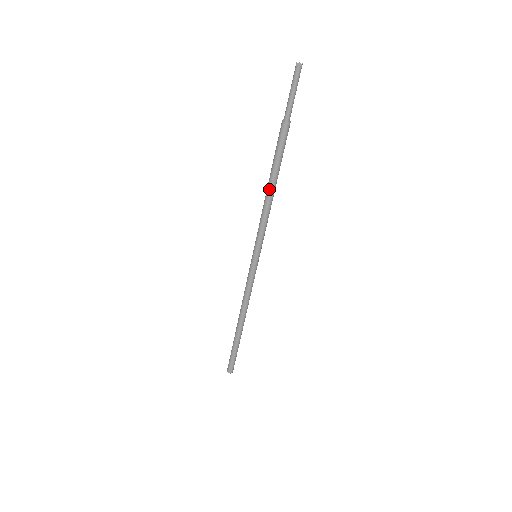
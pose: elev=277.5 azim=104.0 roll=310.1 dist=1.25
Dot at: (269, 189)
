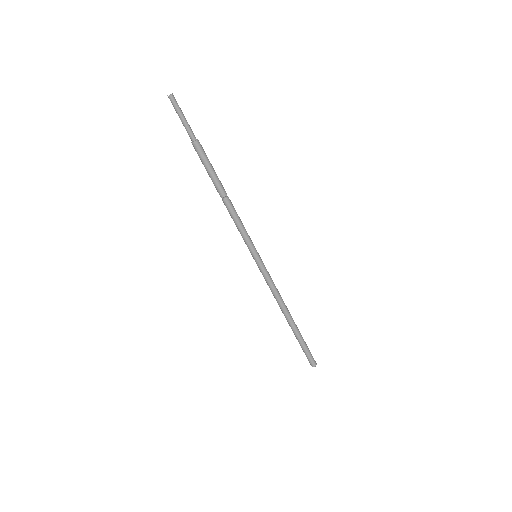
Dot at: (223, 198)
